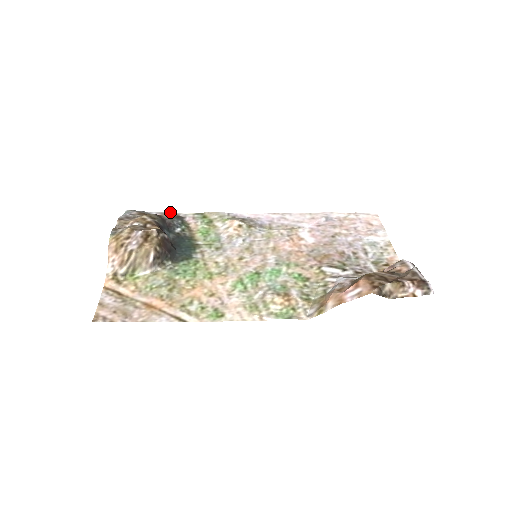
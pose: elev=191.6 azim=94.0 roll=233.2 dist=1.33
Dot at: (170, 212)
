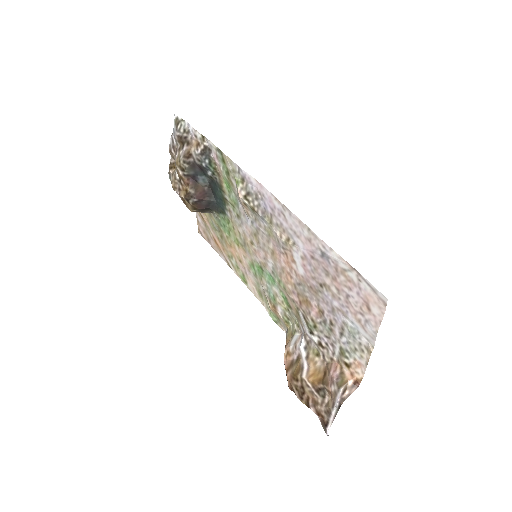
Dot at: (200, 136)
